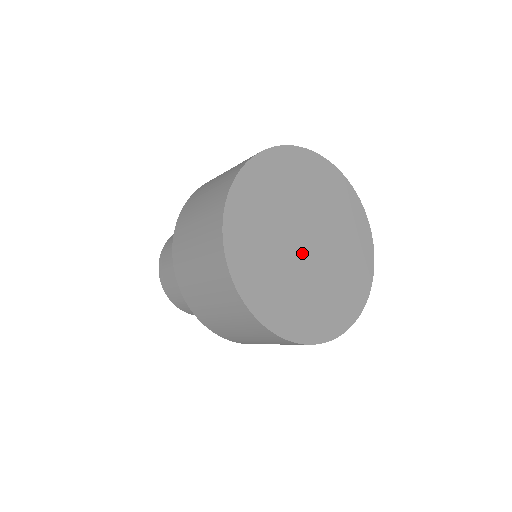
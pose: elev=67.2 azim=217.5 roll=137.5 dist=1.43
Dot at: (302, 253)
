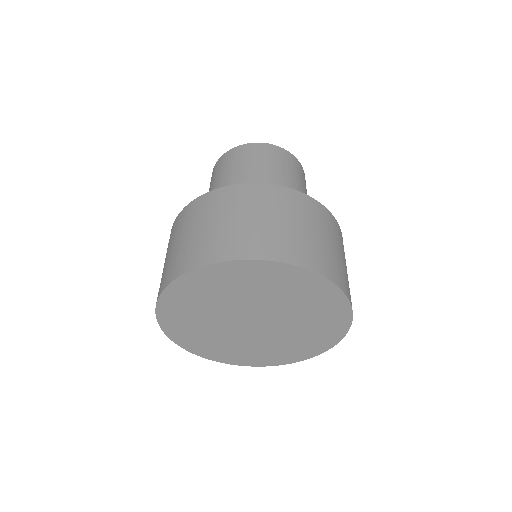
Dot at: (254, 329)
